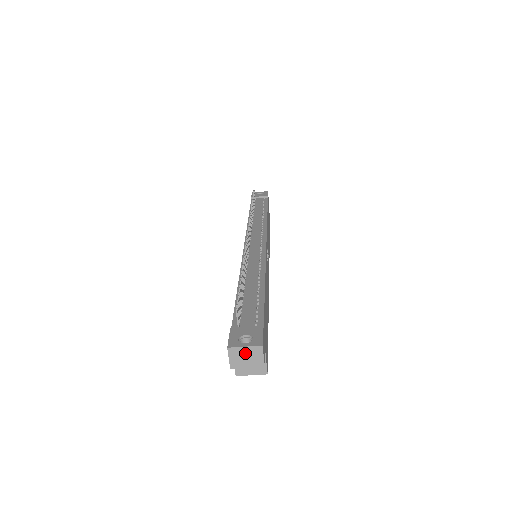
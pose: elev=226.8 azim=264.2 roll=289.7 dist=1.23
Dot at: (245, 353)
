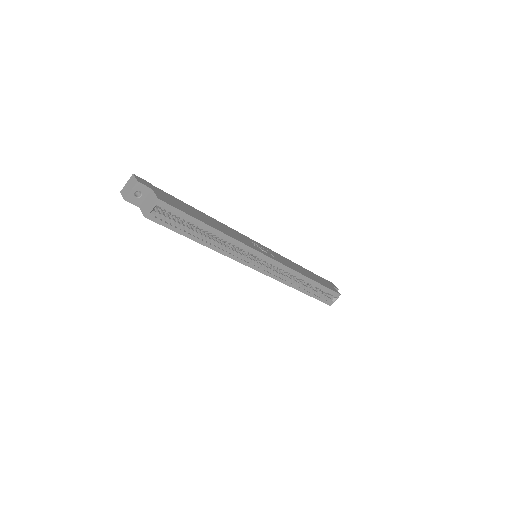
Dot at: (128, 186)
